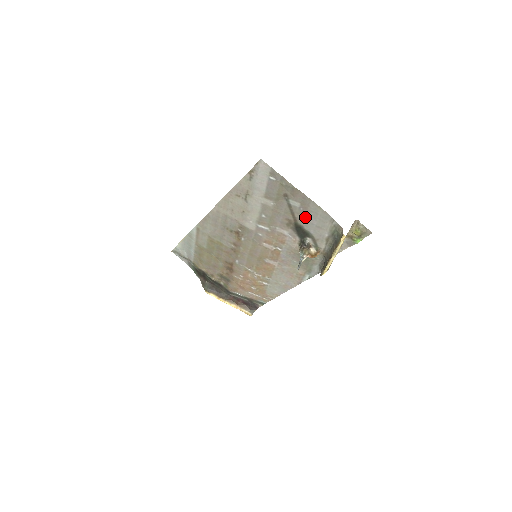
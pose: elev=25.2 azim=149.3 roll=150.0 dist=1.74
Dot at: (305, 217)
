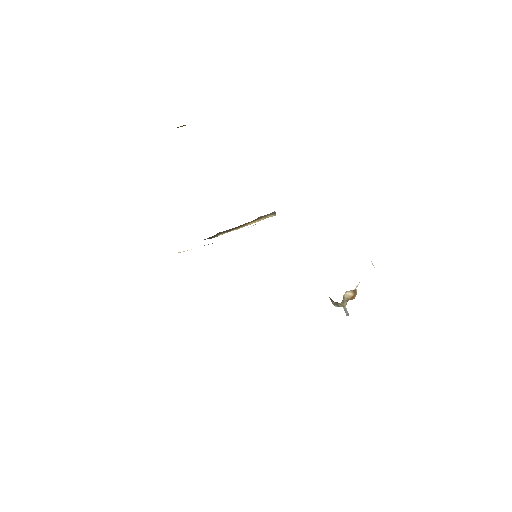
Dot at: occluded
